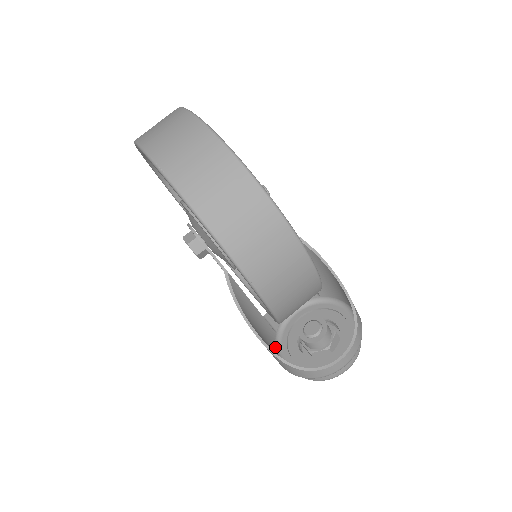
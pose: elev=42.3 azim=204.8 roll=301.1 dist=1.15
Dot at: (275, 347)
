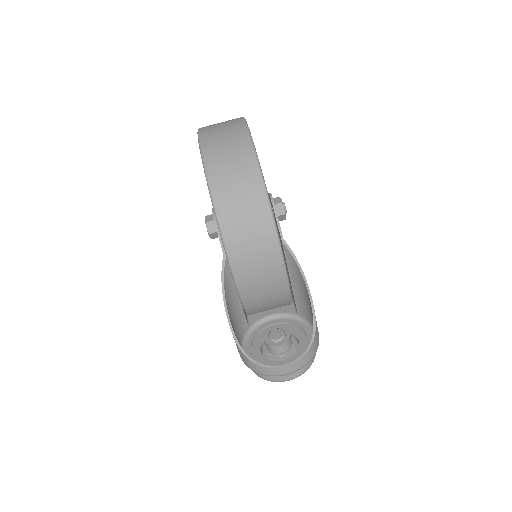
Dot at: (242, 337)
